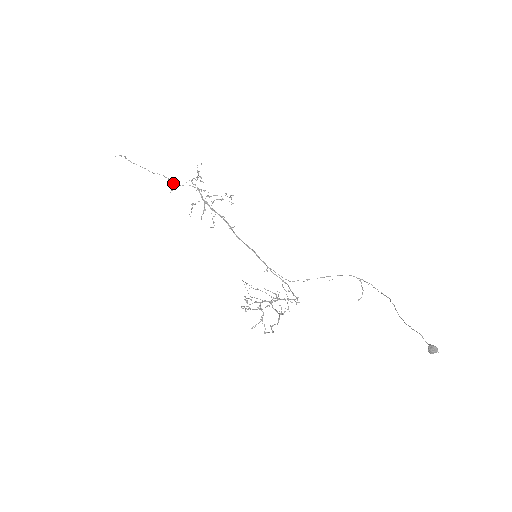
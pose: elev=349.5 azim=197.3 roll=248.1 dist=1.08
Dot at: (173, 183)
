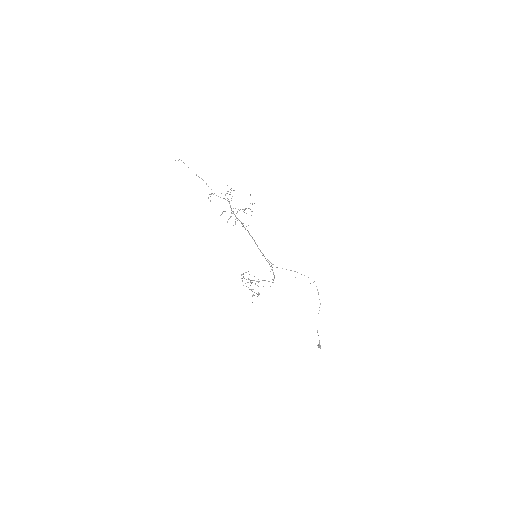
Dot at: occluded
